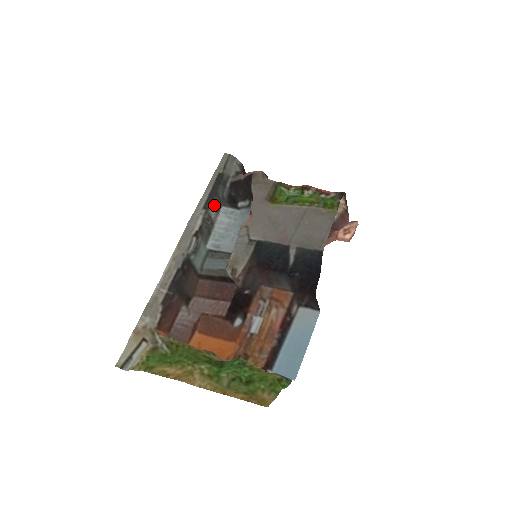
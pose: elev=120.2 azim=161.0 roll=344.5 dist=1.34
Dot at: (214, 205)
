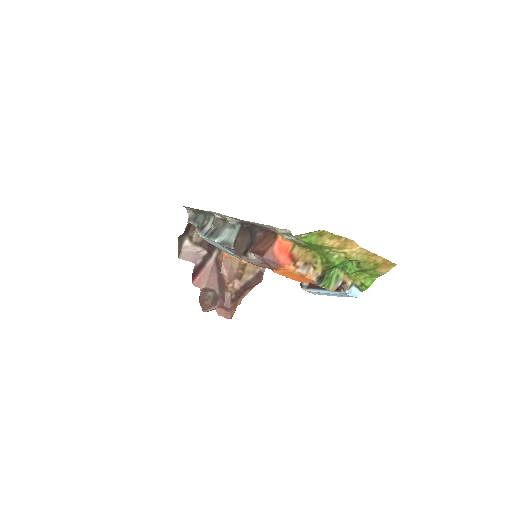
Dot at: (209, 220)
